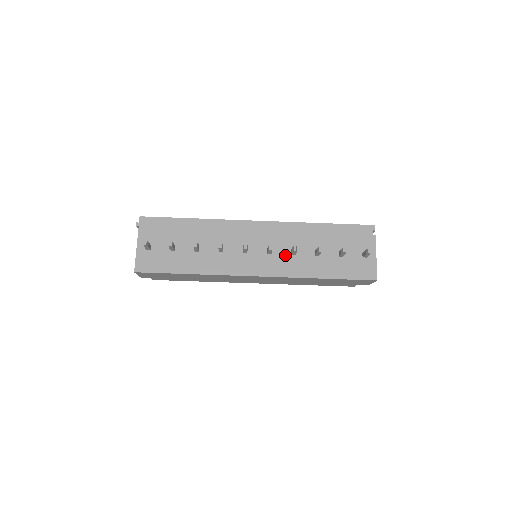
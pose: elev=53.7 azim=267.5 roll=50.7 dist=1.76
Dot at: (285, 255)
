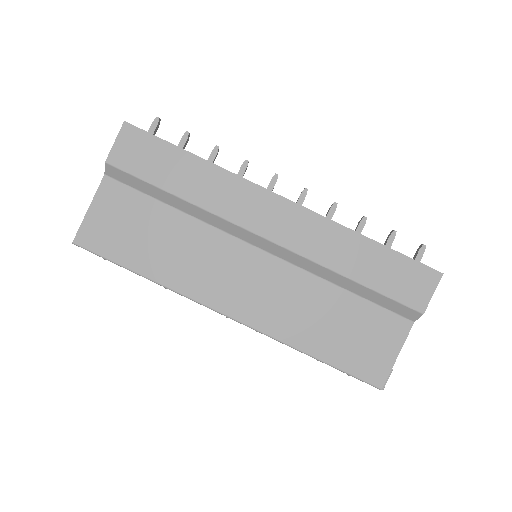
Dot at: occluded
